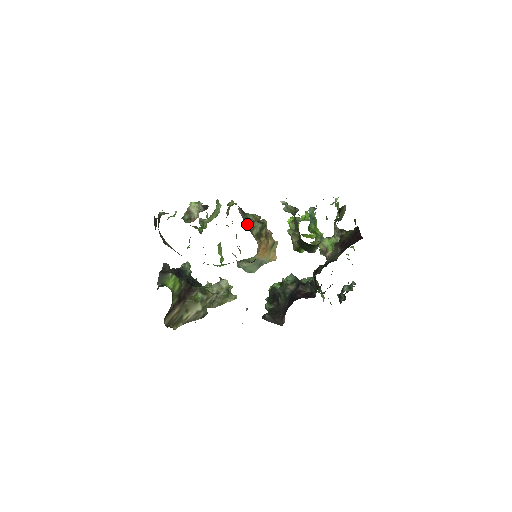
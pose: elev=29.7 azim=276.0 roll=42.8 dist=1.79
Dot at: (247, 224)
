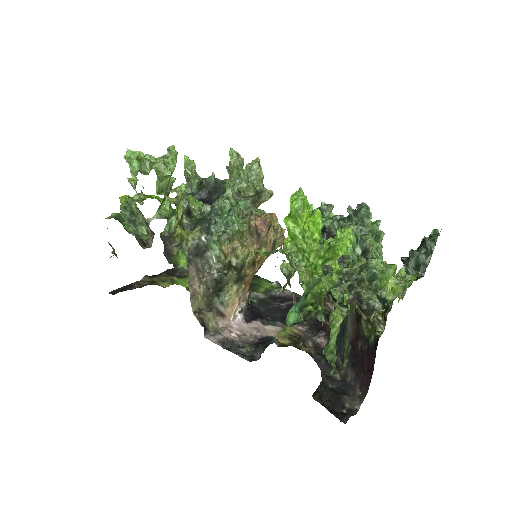
Dot at: (213, 288)
